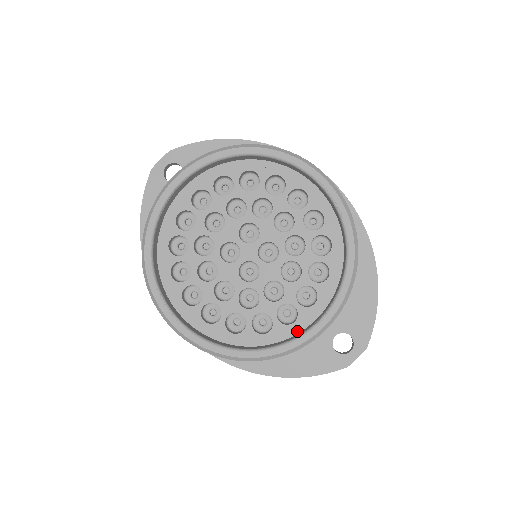
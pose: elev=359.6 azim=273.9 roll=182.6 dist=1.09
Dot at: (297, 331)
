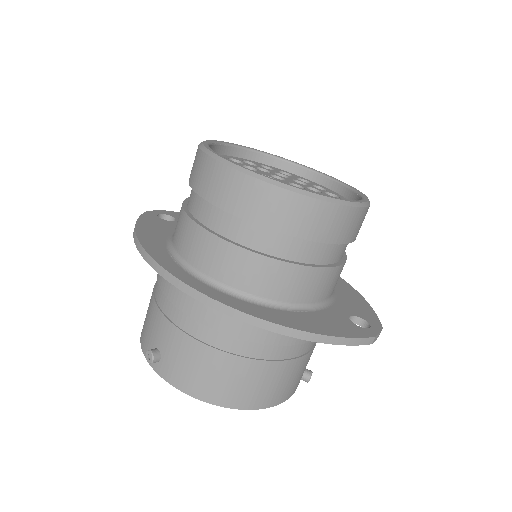
Dot at: occluded
